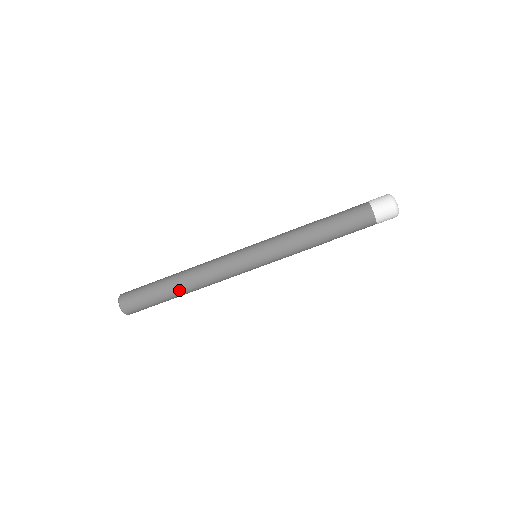
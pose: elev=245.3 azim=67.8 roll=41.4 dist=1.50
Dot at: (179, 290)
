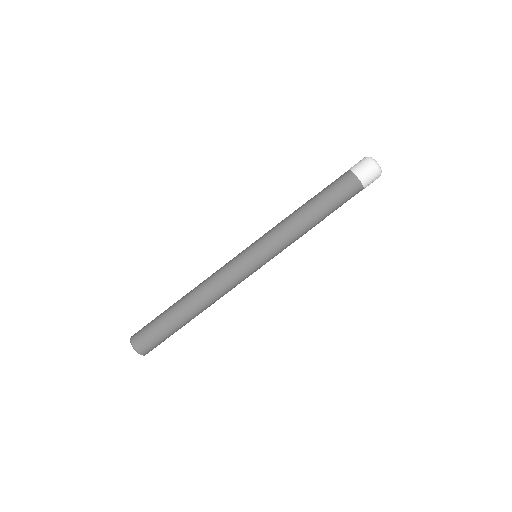
Dot at: (183, 304)
